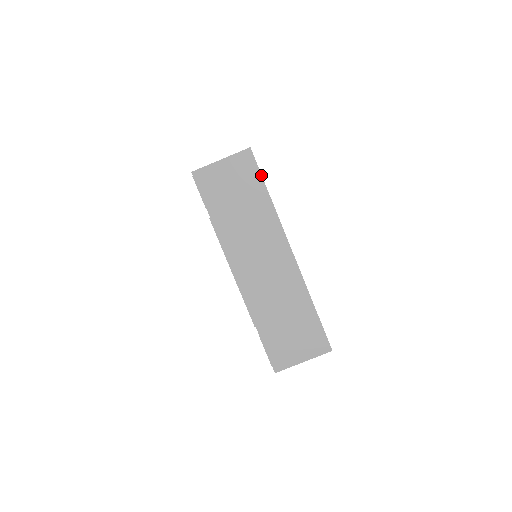
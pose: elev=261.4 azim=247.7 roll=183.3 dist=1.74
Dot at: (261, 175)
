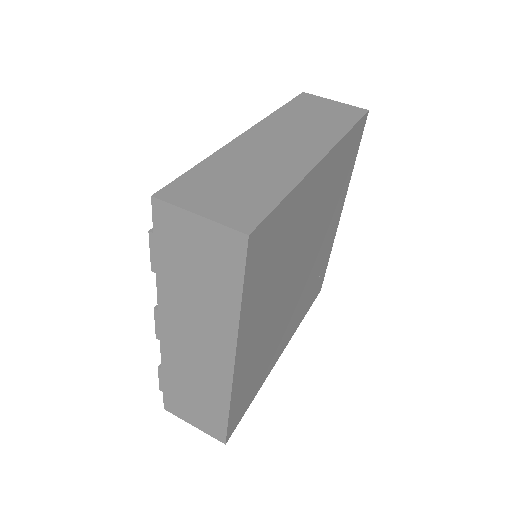
Dot at: (359, 120)
